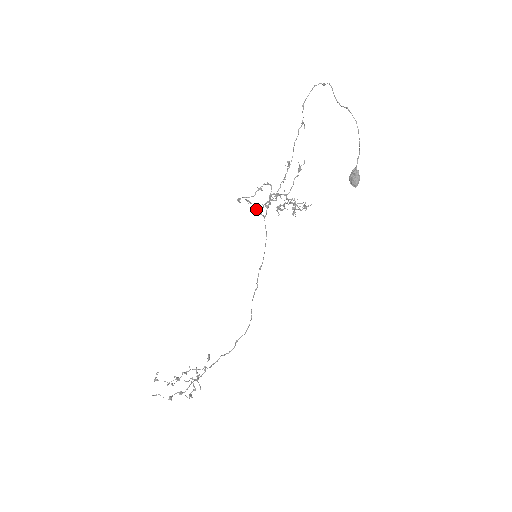
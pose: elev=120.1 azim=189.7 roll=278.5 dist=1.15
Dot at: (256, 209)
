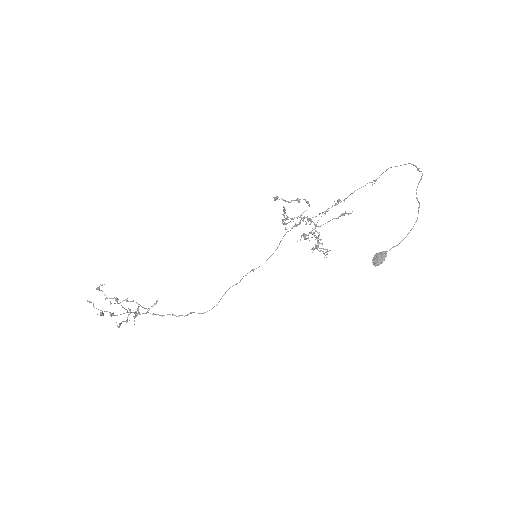
Dot at: (285, 220)
